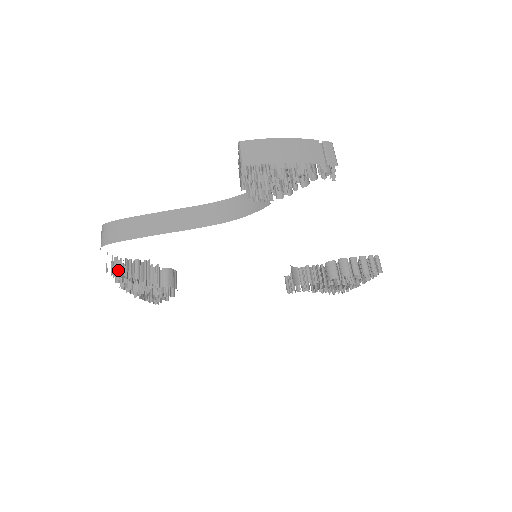
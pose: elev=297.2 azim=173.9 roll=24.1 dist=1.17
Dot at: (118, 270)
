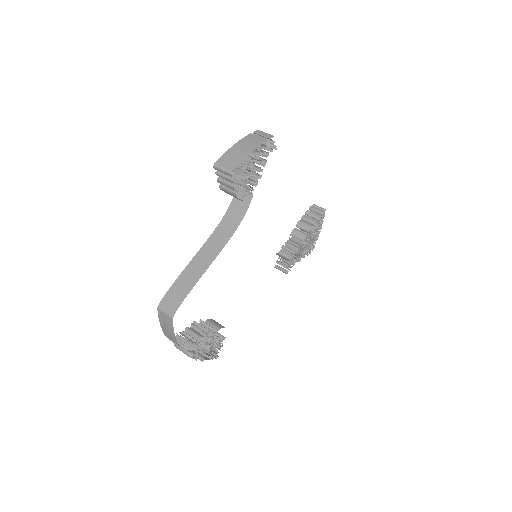
Dot at: occluded
